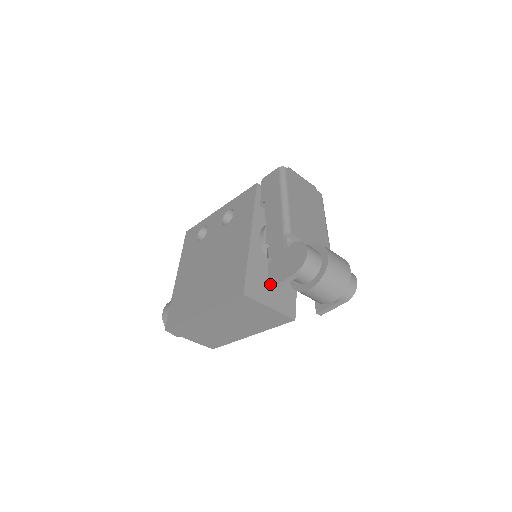
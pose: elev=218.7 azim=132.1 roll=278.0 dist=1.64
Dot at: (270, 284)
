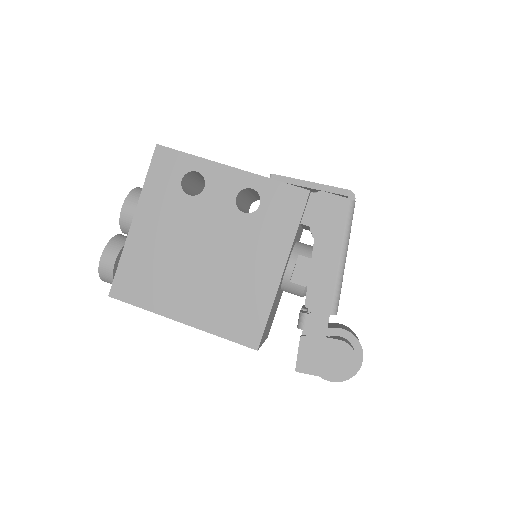
Dot at: (298, 366)
